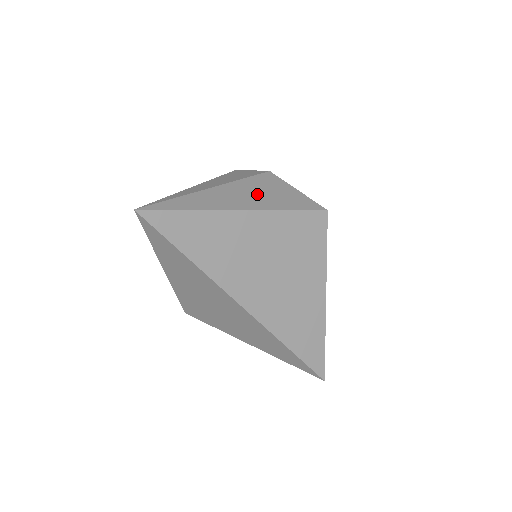
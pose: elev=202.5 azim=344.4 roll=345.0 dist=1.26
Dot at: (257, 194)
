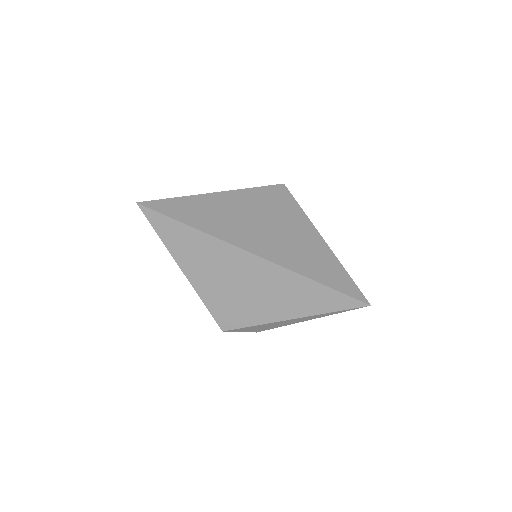
Dot at: occluded
